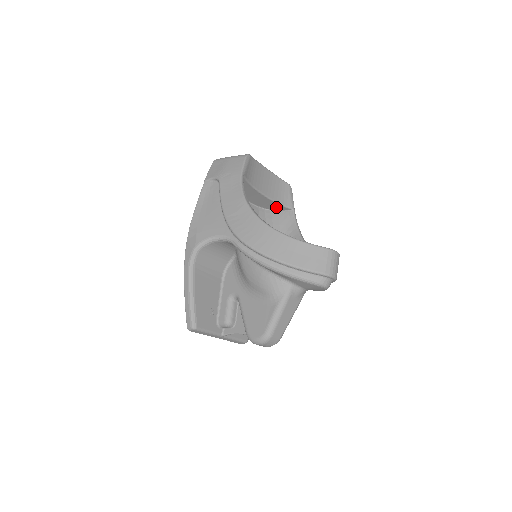
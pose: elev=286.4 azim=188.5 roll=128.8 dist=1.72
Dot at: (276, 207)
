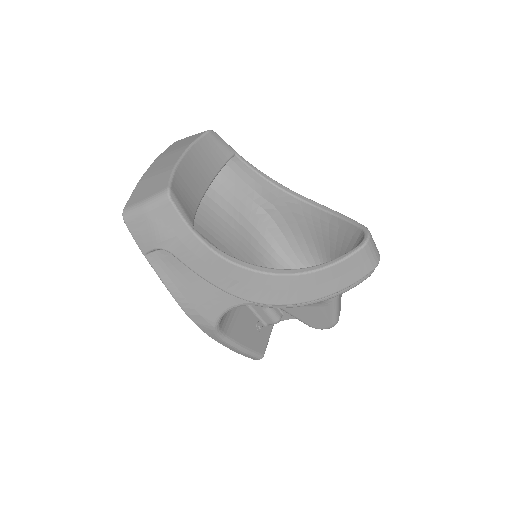
Dot at: occluded
